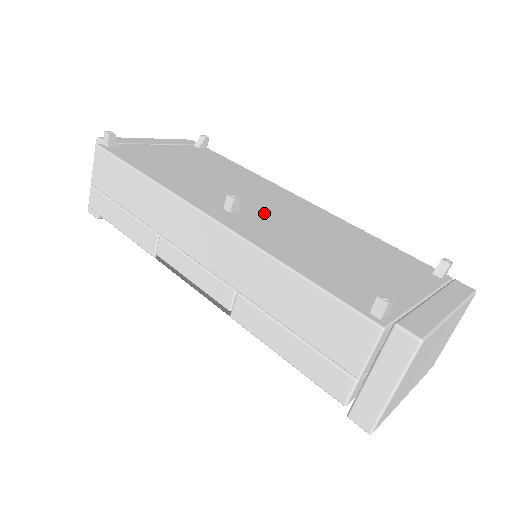
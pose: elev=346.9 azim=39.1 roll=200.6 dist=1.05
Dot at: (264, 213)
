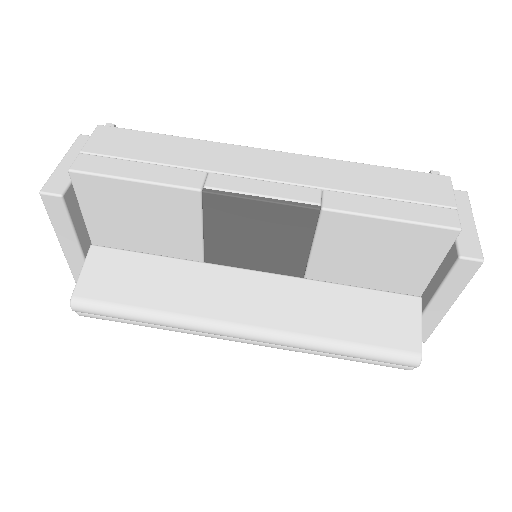
Dot at: occluded
